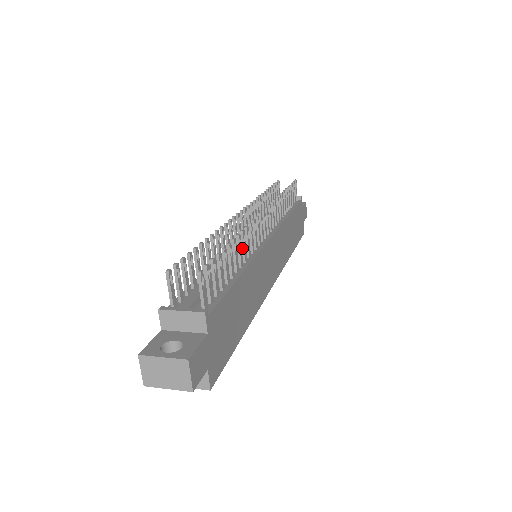
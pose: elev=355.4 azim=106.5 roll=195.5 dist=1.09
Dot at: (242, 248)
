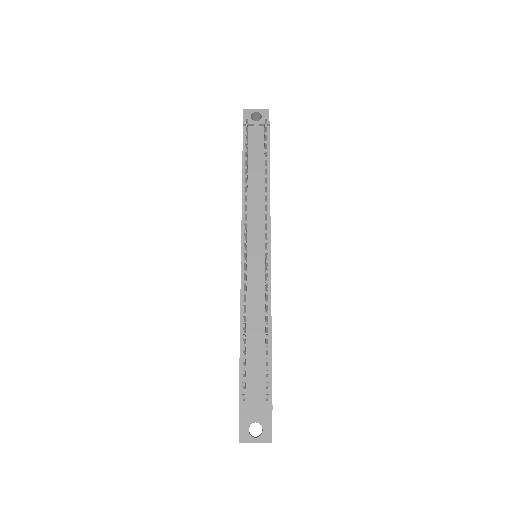
Dot at: (266, 308)
